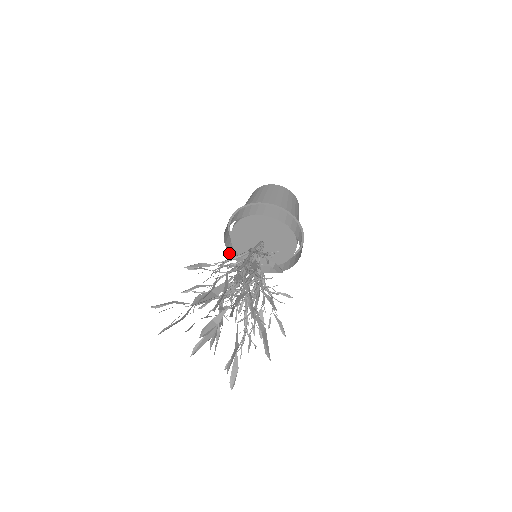
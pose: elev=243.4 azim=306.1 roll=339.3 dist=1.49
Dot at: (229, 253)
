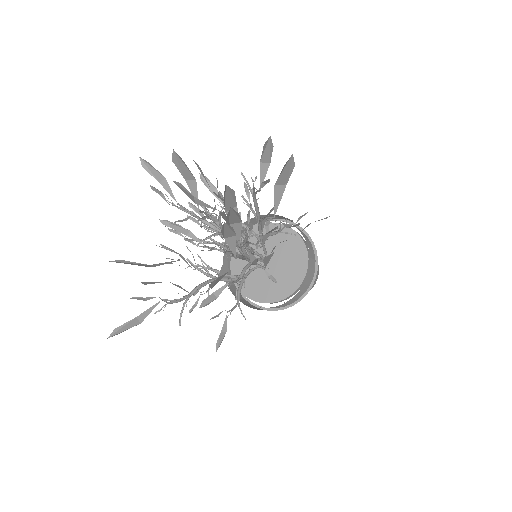
Dot at: (224, 253)
